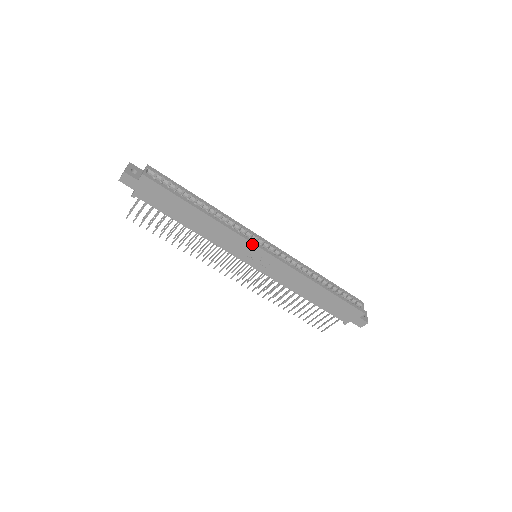
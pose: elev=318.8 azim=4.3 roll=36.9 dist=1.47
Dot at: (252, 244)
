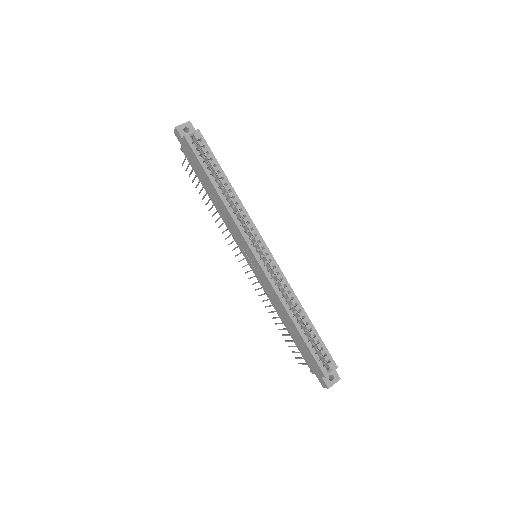
Dot at: (246, 243)
